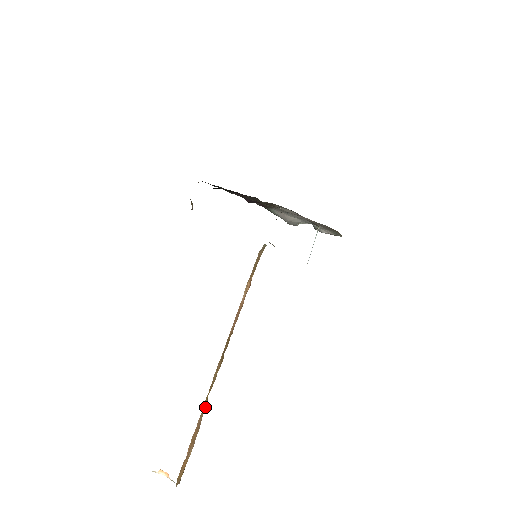
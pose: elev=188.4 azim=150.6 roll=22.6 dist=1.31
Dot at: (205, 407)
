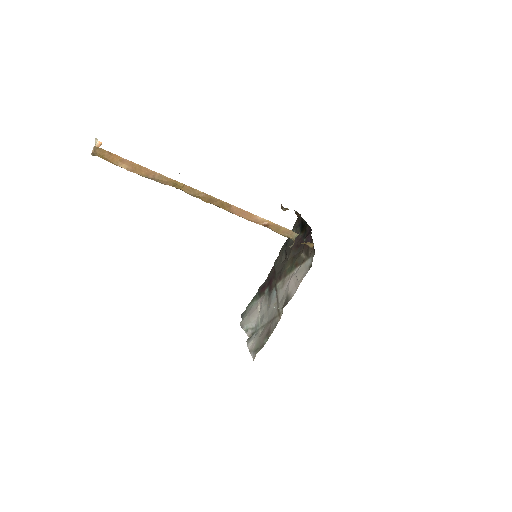
Dot at: (167, 182)
